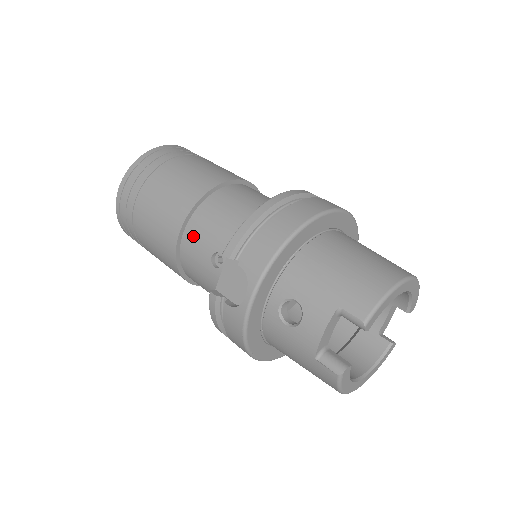
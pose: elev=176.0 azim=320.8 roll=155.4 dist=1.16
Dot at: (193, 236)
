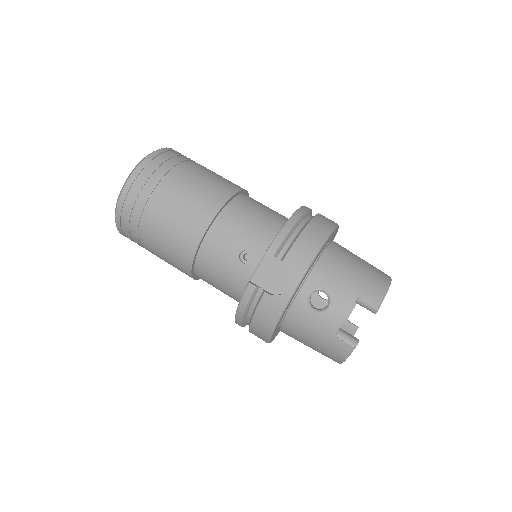
Dot at: (219, 235)
